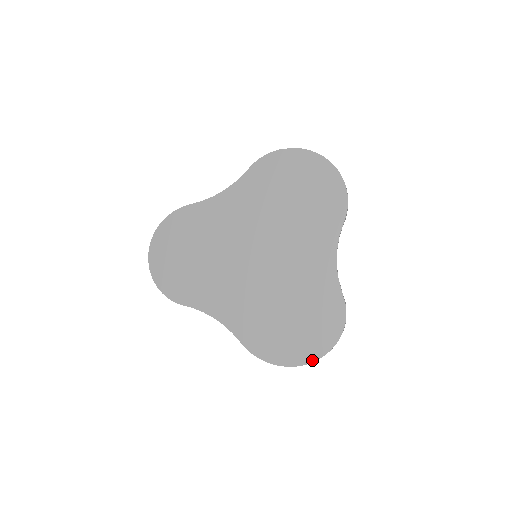
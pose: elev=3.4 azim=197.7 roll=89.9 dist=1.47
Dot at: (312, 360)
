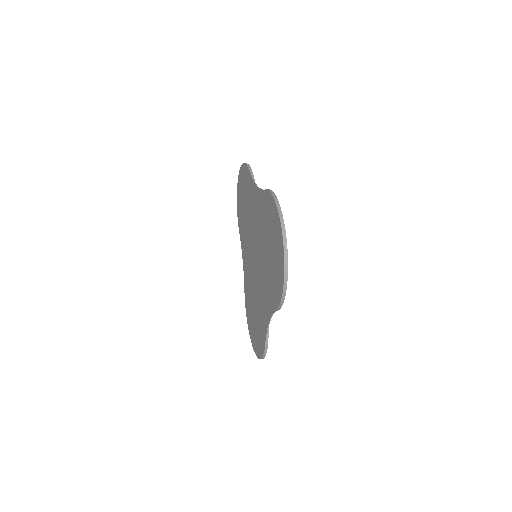
Dot at: (253, 347)
